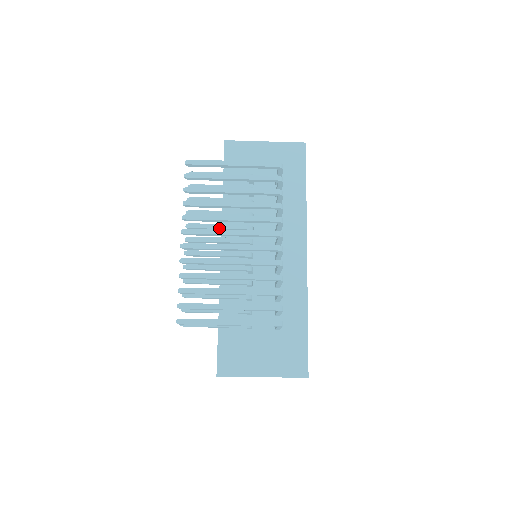
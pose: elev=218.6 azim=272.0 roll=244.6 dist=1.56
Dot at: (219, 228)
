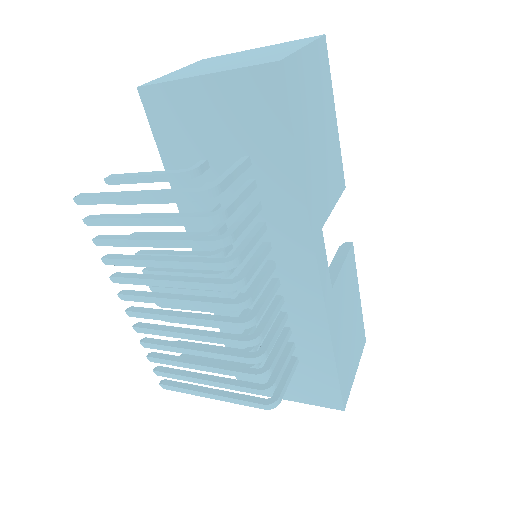
Dot at: occluded
